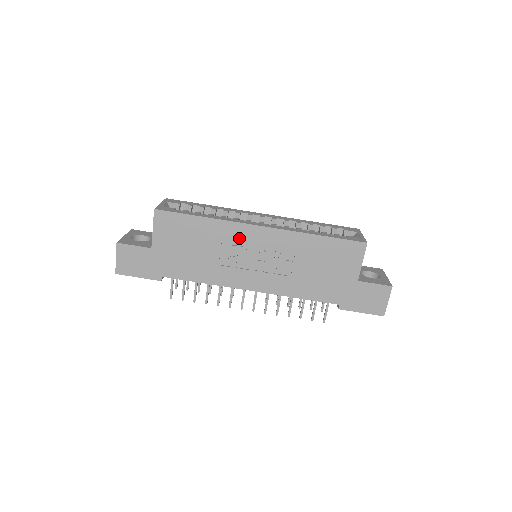
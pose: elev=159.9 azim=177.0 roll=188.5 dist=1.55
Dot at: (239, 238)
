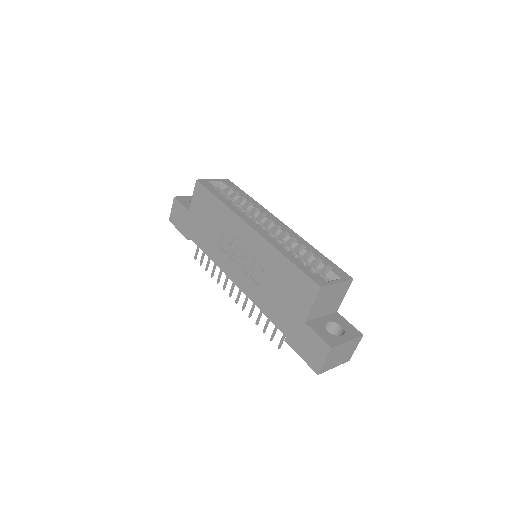
Dot at: (235, 229)
